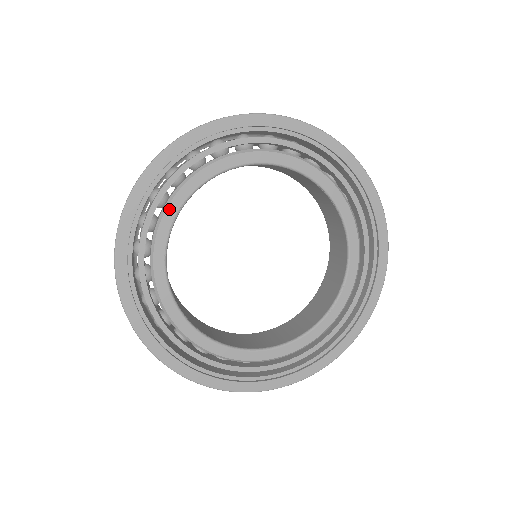
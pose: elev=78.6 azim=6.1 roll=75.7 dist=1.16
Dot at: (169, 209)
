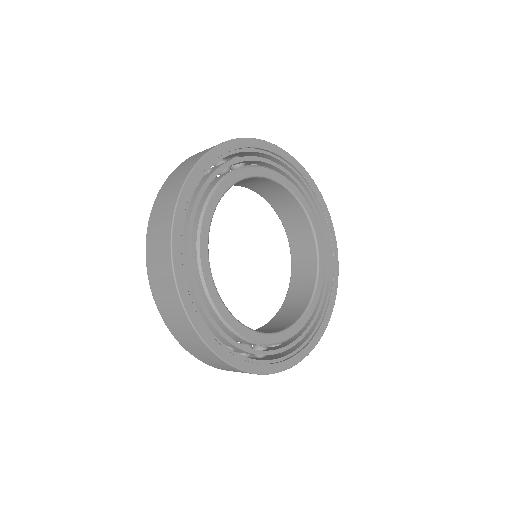
Dot at: (212, 296)
